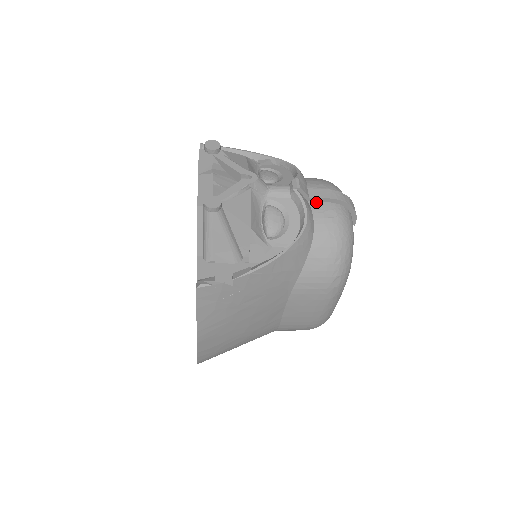
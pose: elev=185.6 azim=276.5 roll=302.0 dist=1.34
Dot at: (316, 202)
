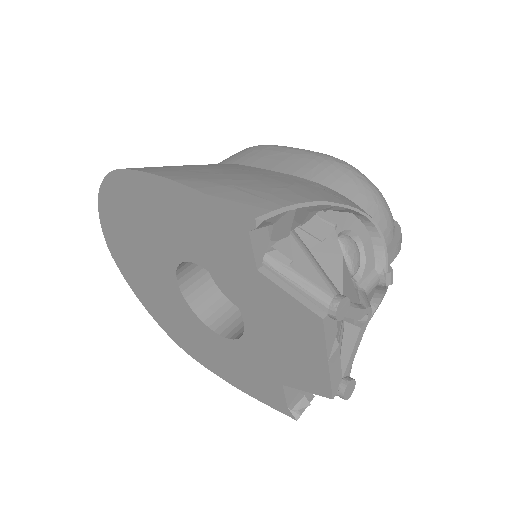
Dot at: occluded
